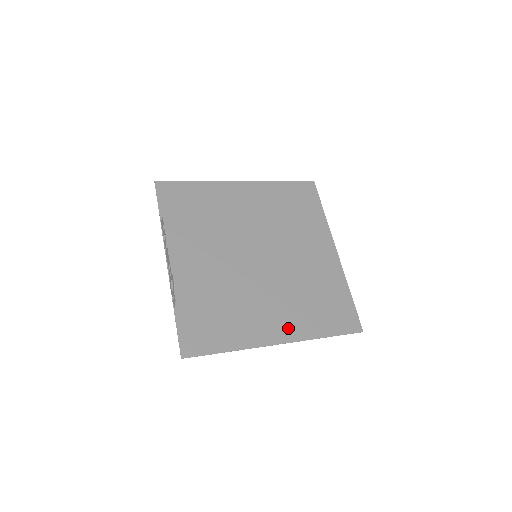
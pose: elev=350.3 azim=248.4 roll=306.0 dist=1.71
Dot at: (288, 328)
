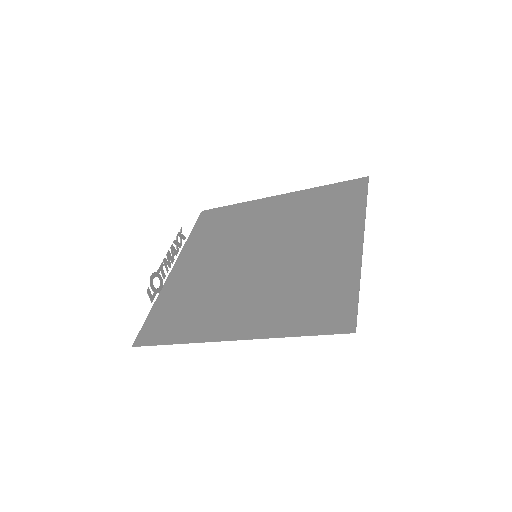
Dot at: (250, 324)
